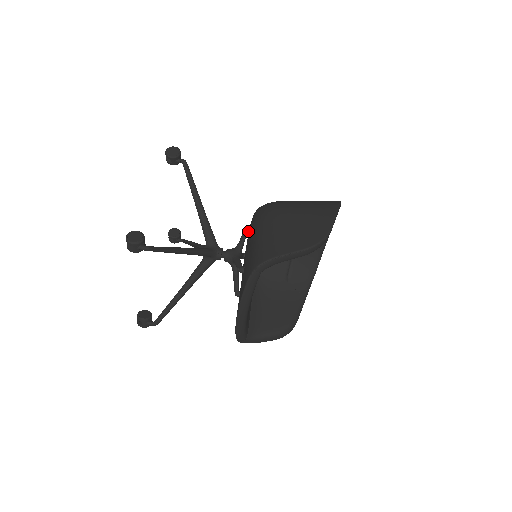
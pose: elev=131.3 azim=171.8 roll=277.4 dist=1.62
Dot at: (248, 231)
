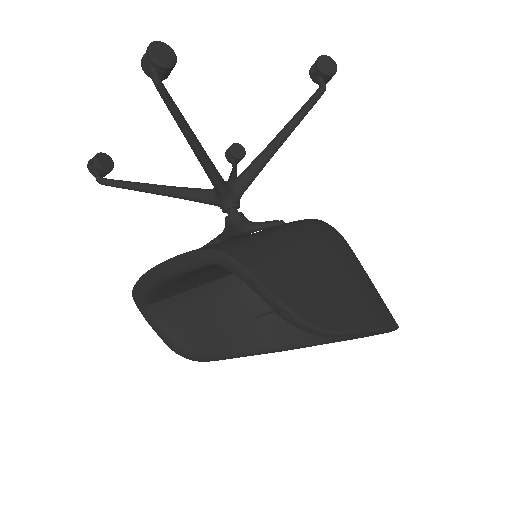
Dot at: occluded
